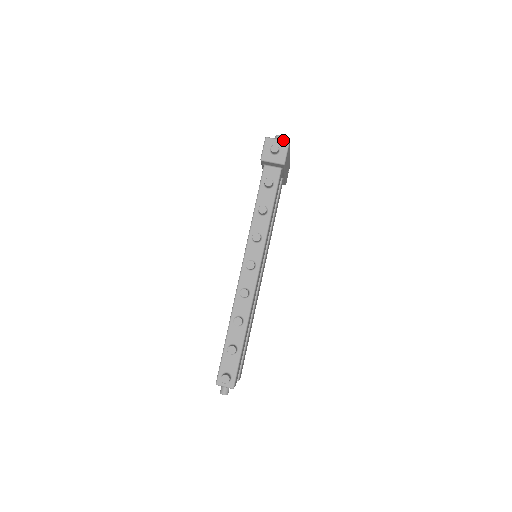
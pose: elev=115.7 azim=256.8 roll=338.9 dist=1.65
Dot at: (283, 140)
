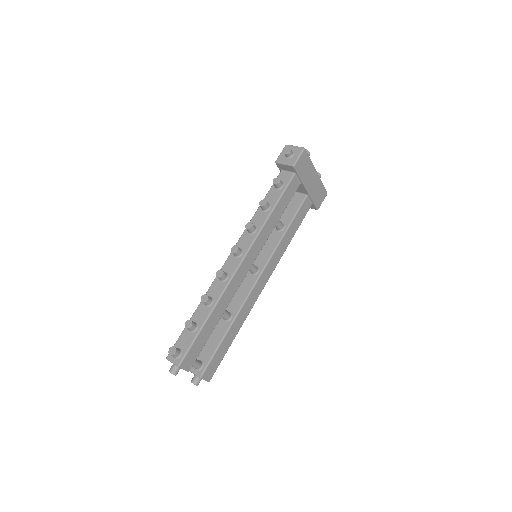
Dot at: (299, 147)
